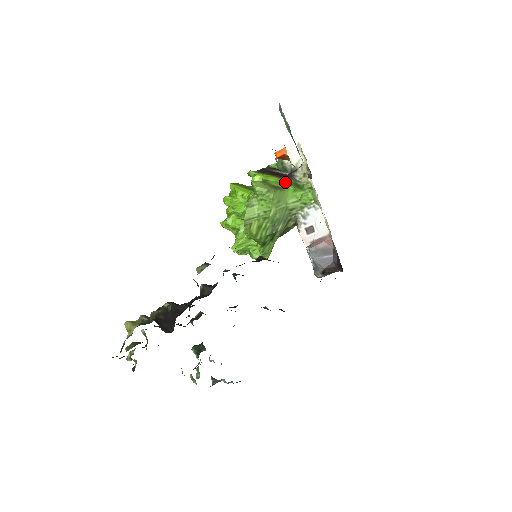
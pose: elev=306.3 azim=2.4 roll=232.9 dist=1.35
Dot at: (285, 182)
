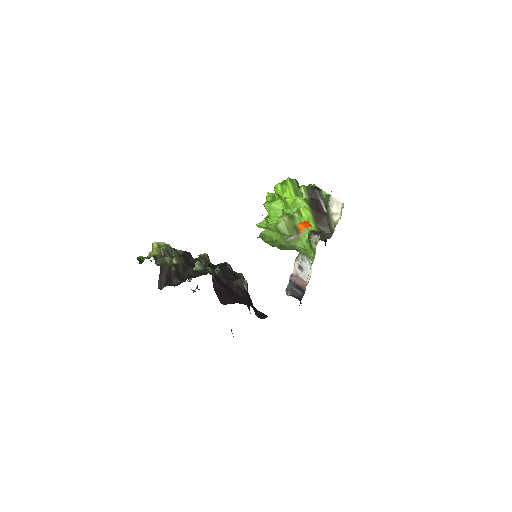
Dot at: occluded
